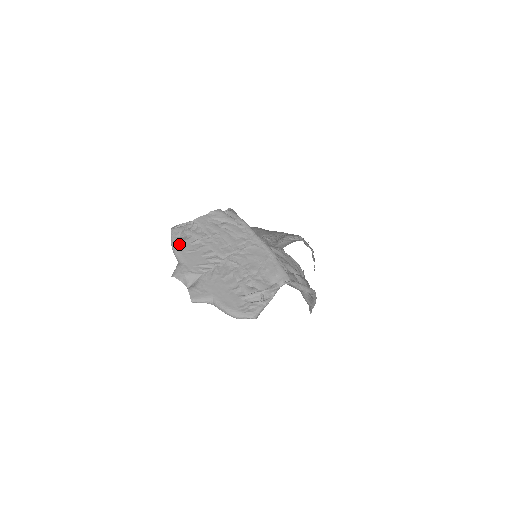
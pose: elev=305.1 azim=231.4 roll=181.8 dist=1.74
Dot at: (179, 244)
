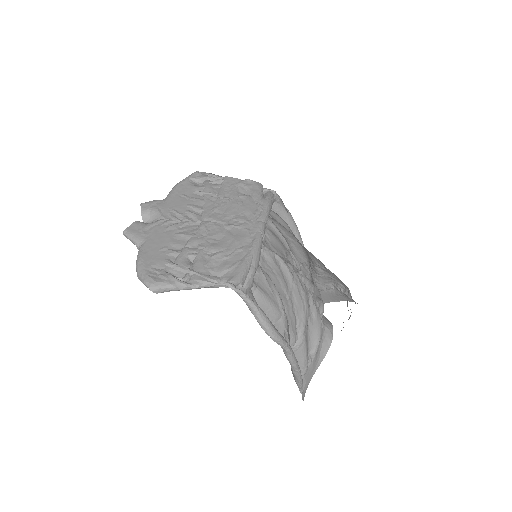
Dot at: (184, 185)
